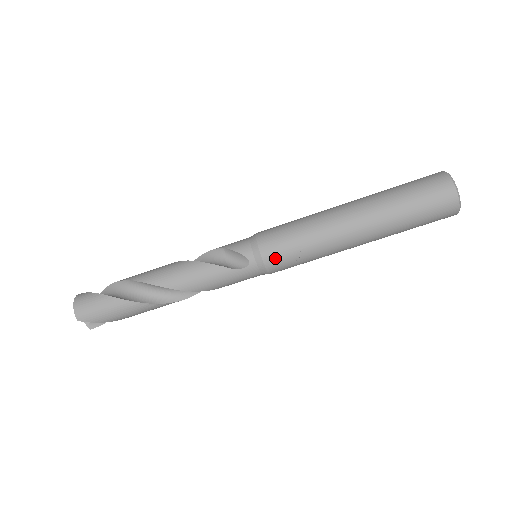
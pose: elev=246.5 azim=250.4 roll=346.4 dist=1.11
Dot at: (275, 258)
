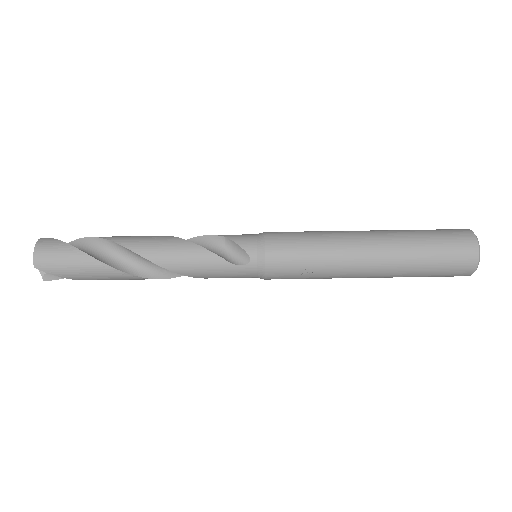
Dot at: (279, 265)
